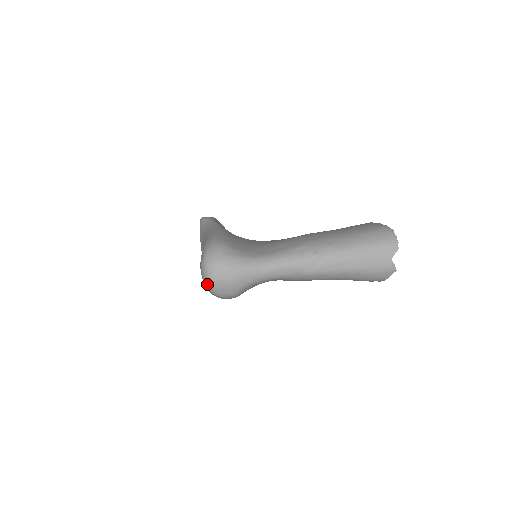
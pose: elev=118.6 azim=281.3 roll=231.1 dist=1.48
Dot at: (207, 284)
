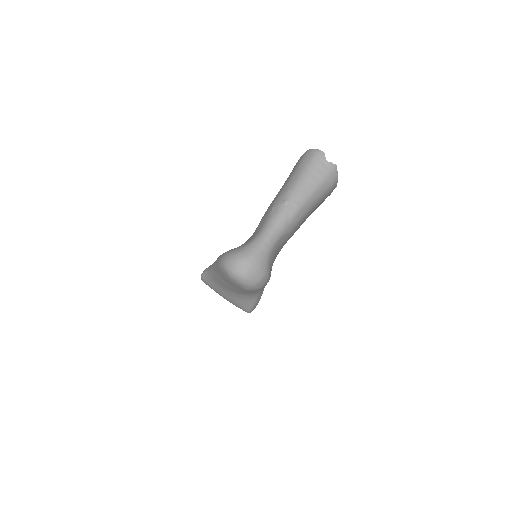
Dot at: (244, 282)
